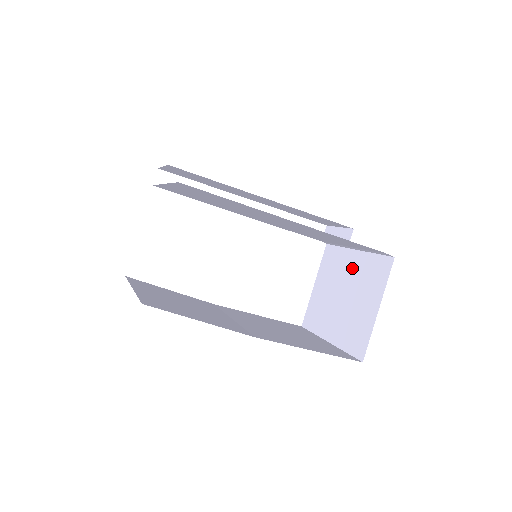
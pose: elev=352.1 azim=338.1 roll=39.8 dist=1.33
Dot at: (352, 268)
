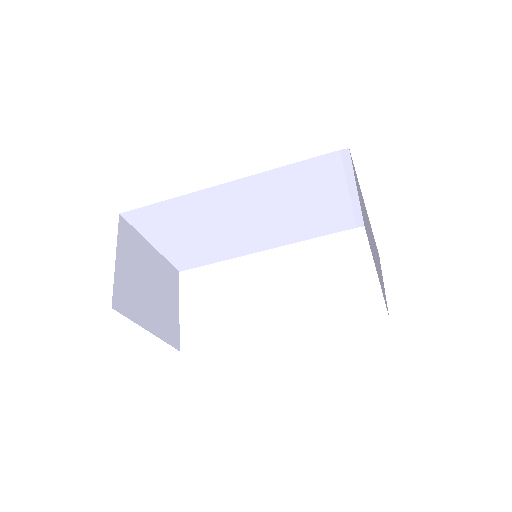
Dot at: occluded
